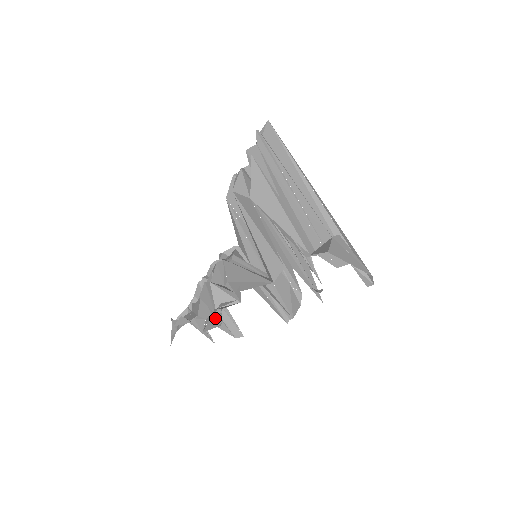
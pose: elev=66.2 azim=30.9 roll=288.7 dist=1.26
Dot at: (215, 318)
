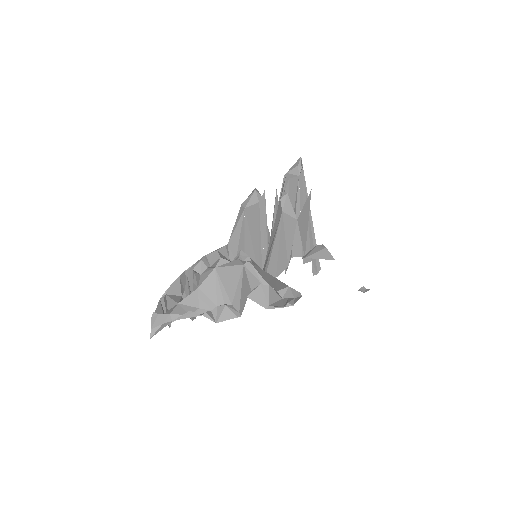
Dot at: (231, 310)
